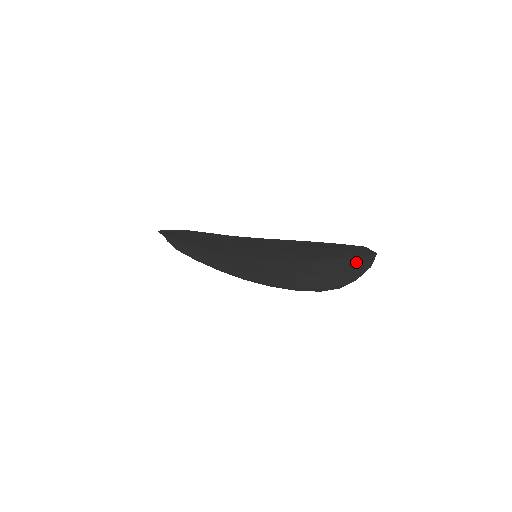
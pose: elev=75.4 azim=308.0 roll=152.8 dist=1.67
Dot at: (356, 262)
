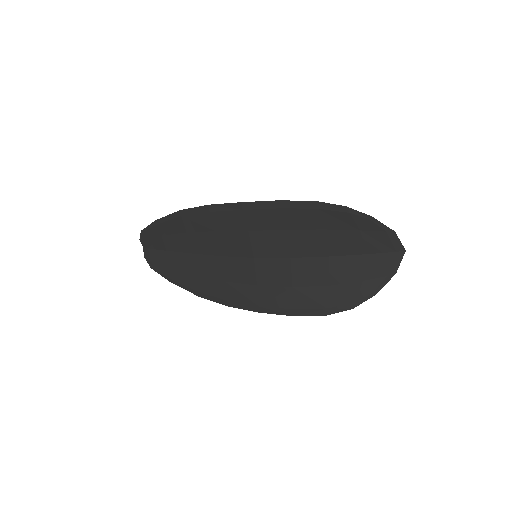
Dot at: (379, 263)
